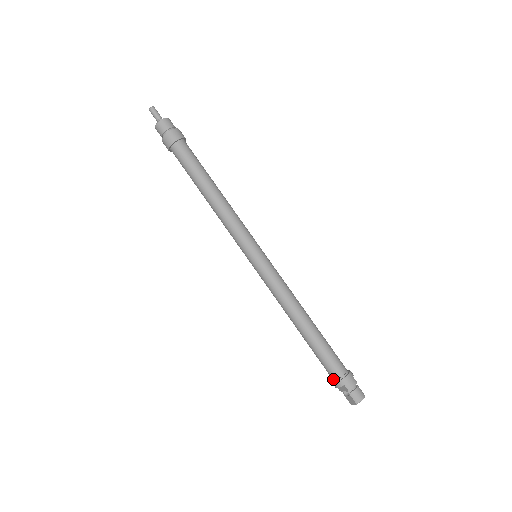
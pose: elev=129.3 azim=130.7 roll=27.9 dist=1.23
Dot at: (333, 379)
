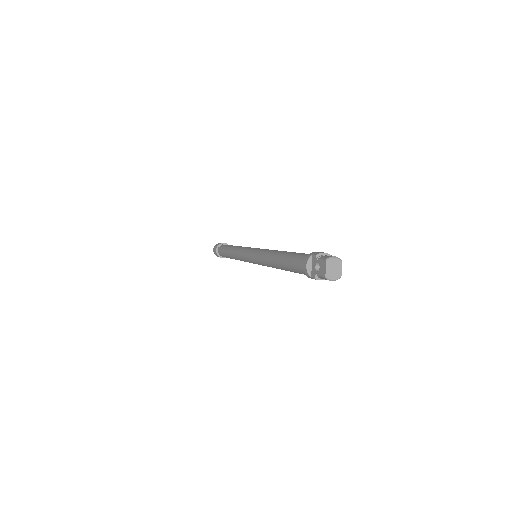
Dot at: (304, 266)
